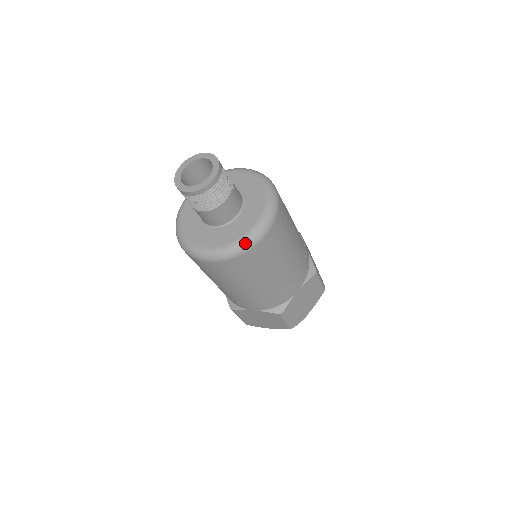
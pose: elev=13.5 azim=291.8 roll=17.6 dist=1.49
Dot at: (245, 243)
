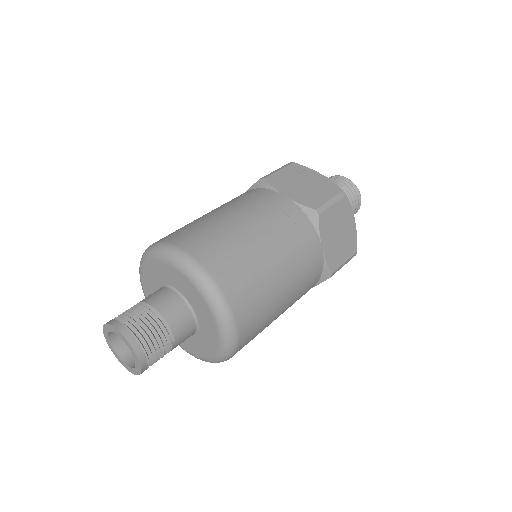
Dot at: occluded
